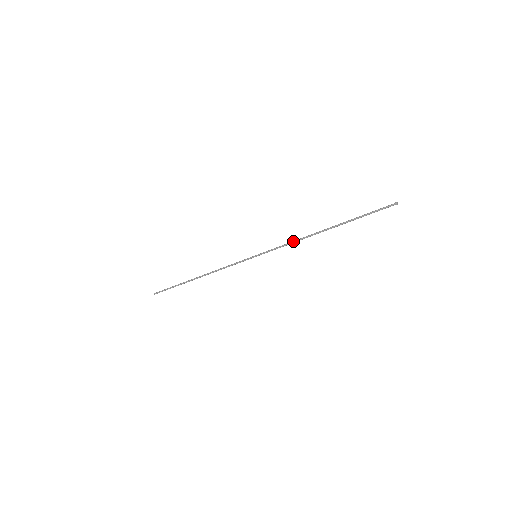
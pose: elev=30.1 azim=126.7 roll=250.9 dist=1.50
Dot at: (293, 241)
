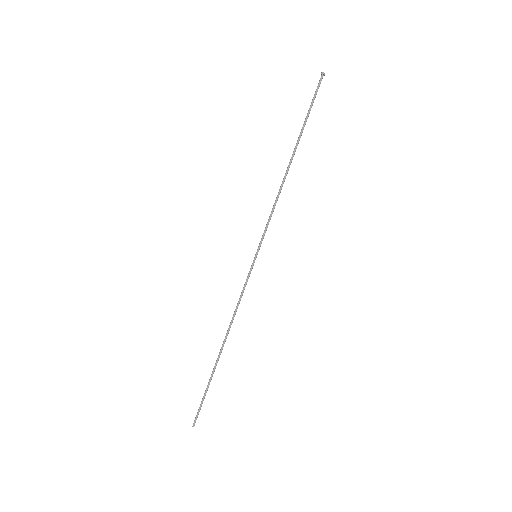
Dot at: occluded
